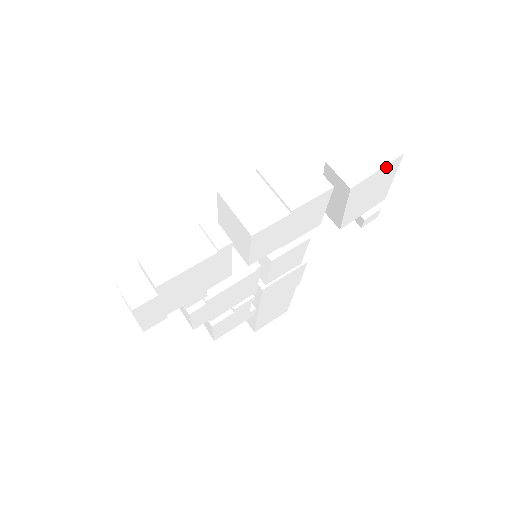
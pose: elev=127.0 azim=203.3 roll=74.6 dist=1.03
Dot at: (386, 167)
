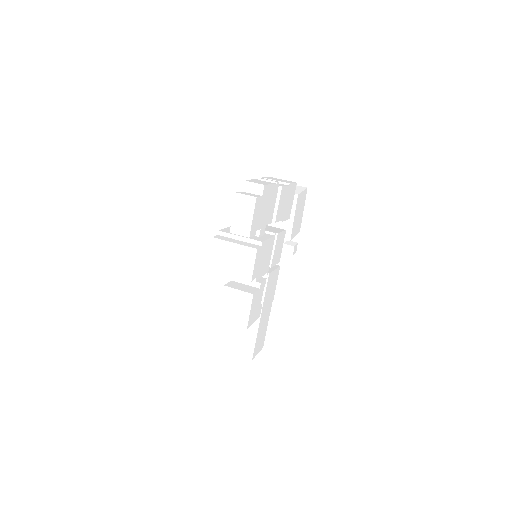
Dot at: (304, 193)
